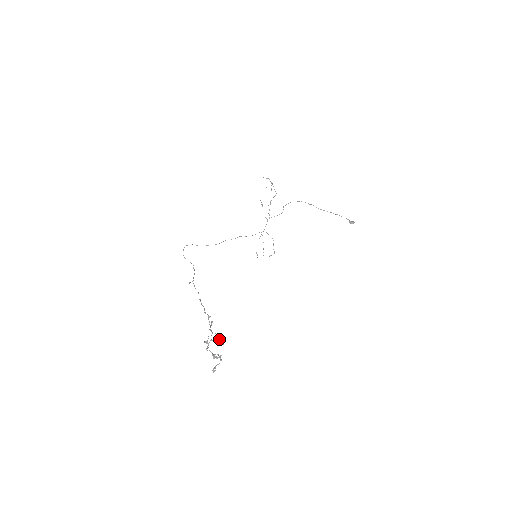
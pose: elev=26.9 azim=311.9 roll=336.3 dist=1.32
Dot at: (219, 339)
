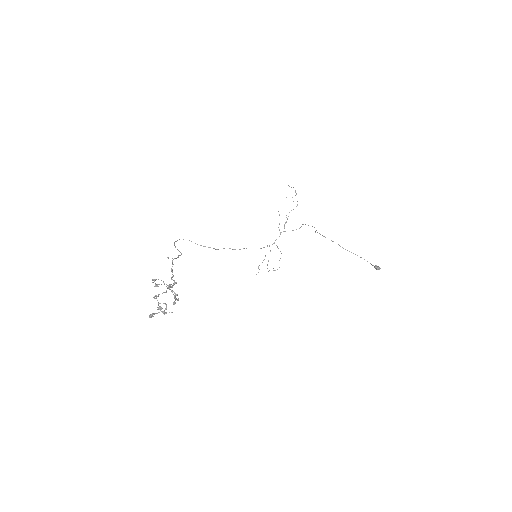
Dot at: occluded
